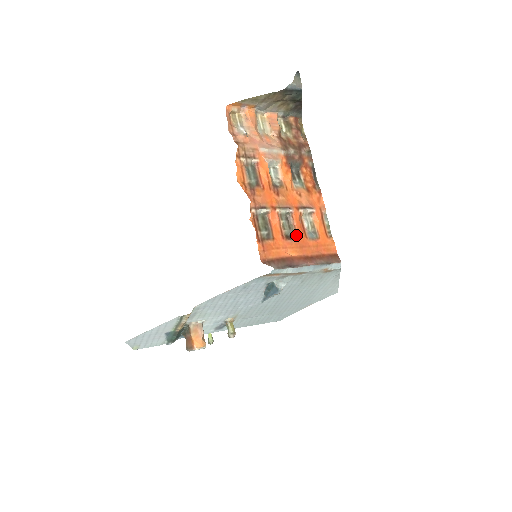
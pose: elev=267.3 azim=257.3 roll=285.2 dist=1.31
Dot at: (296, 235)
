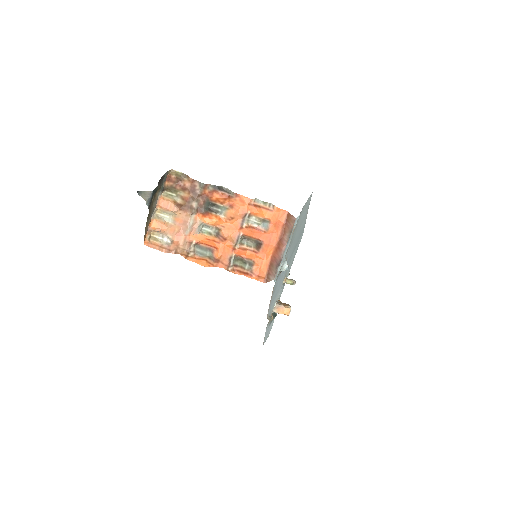
Dot at: (259, 241)
